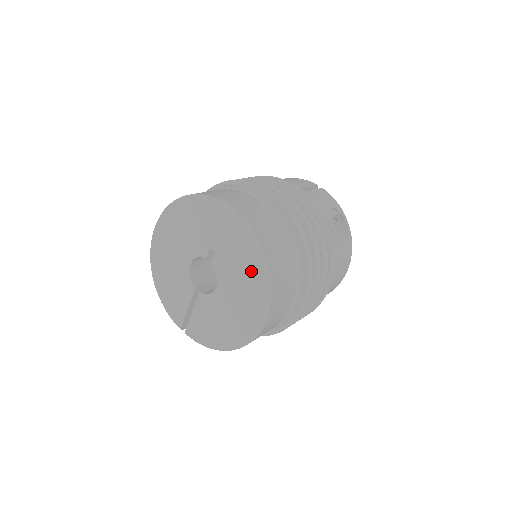
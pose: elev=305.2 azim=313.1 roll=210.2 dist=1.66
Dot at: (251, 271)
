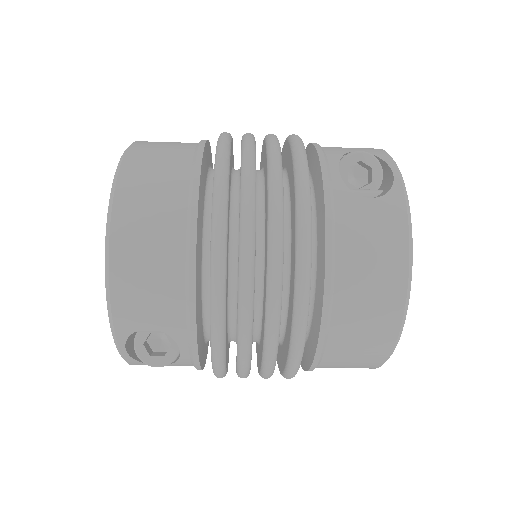
Dot at: occluded
